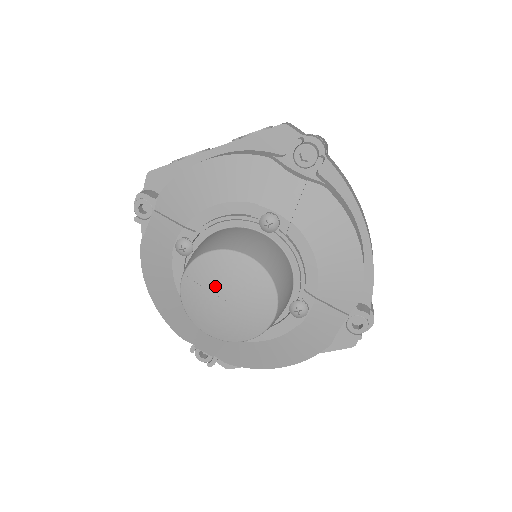
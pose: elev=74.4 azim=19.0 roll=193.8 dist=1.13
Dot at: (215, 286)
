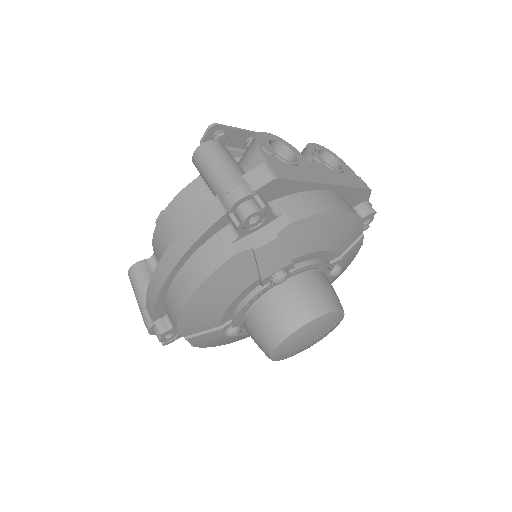
Dot at: (316, 334)
